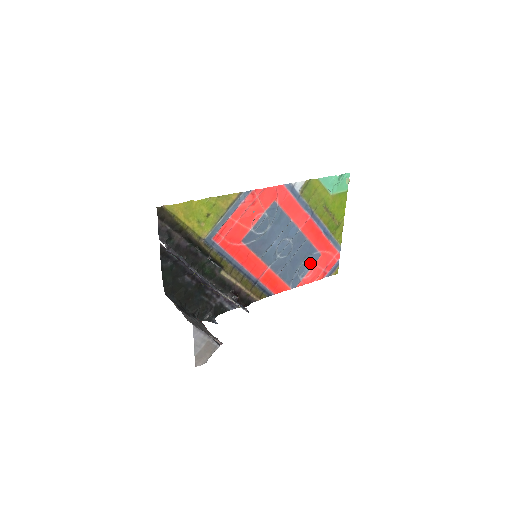
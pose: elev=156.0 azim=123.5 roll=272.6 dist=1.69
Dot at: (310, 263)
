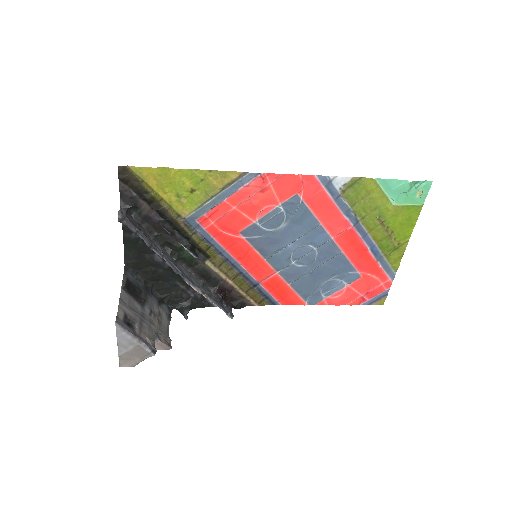
Dot at: (342, 282)
